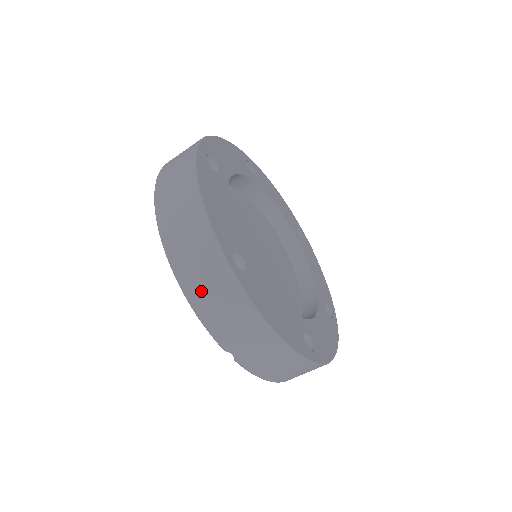
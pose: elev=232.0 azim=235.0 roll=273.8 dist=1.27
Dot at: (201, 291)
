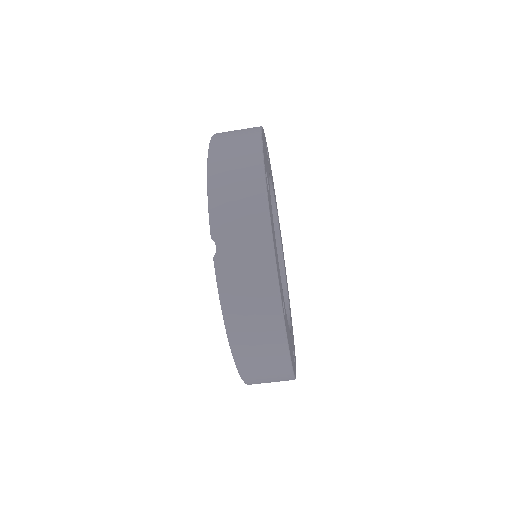
Dot at: (226, 175)
